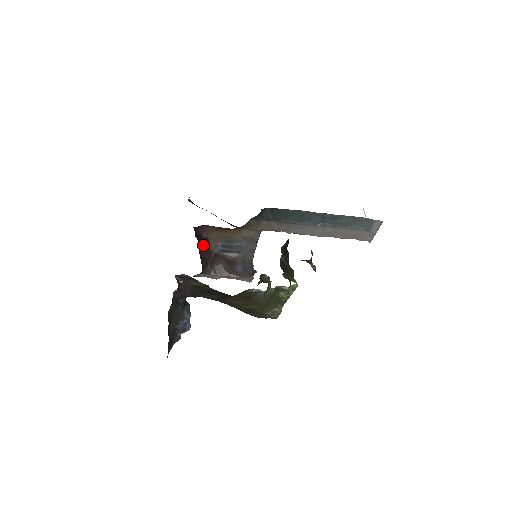
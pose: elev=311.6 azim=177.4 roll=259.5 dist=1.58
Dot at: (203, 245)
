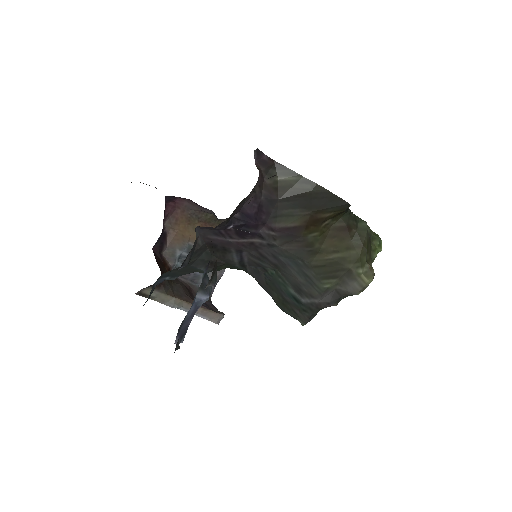
Dot at: (156, 246)
